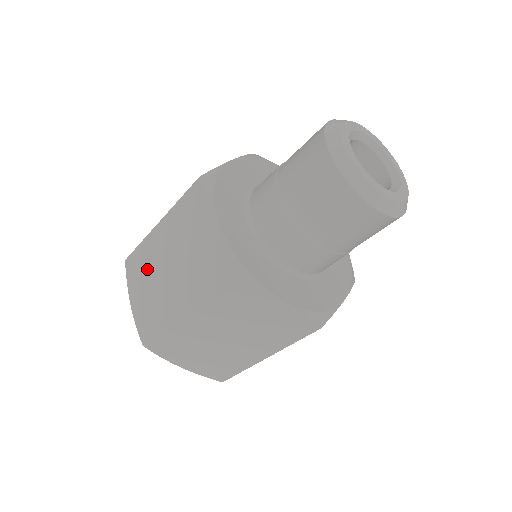
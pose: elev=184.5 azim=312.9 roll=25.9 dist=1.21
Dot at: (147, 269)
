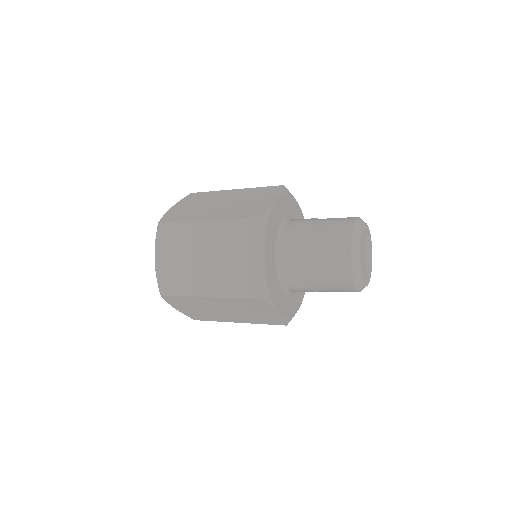
Dot at: (182, 246)
